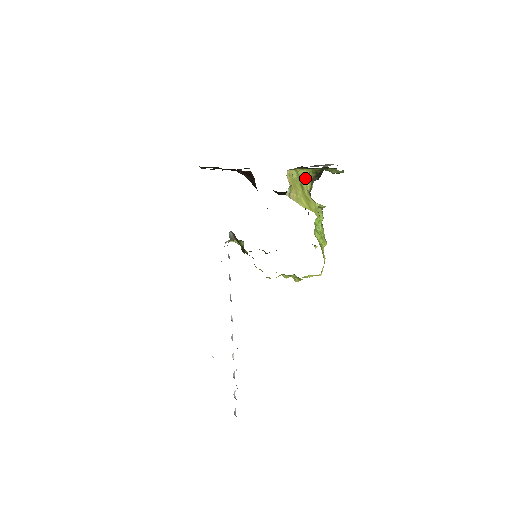
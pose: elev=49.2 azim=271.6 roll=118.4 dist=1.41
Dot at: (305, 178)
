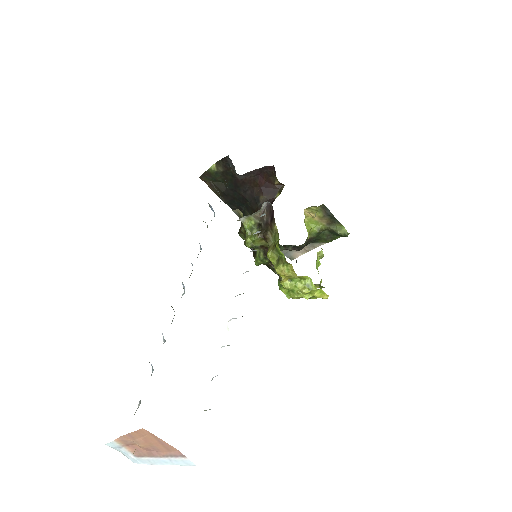
Dot at: (307, 230)
